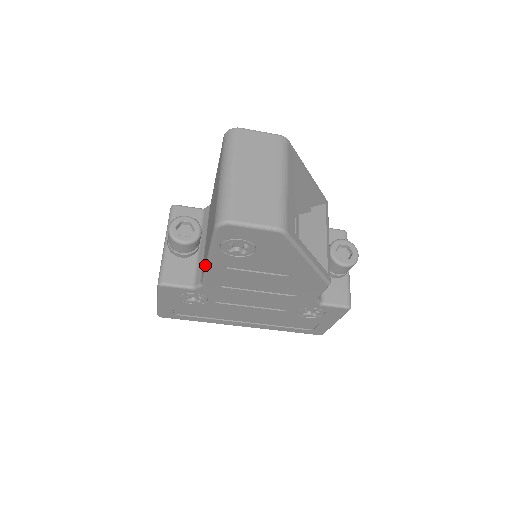
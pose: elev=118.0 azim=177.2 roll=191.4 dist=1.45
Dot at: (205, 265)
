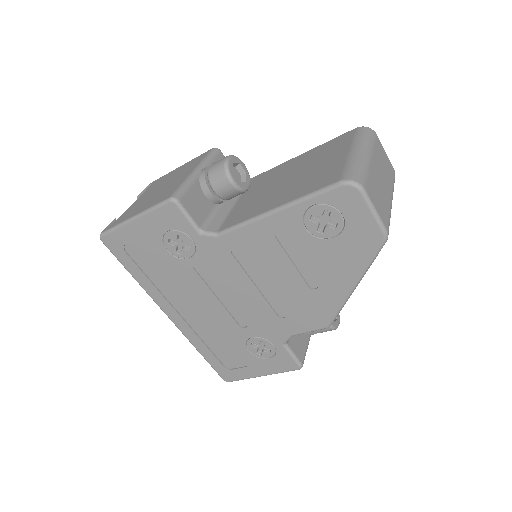
Dot at: (258, 215)
